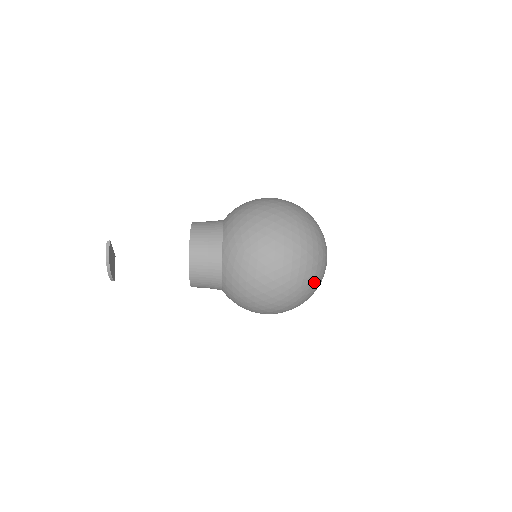
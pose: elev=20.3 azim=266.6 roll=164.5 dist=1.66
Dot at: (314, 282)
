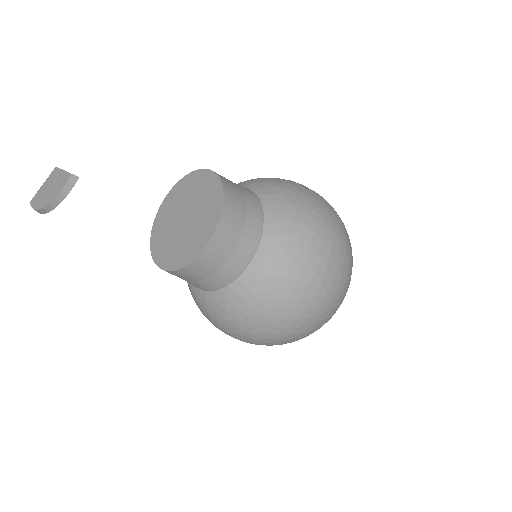
Dot at: occluded
